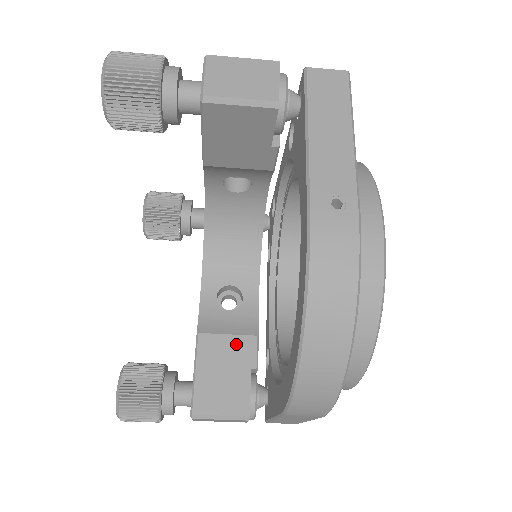
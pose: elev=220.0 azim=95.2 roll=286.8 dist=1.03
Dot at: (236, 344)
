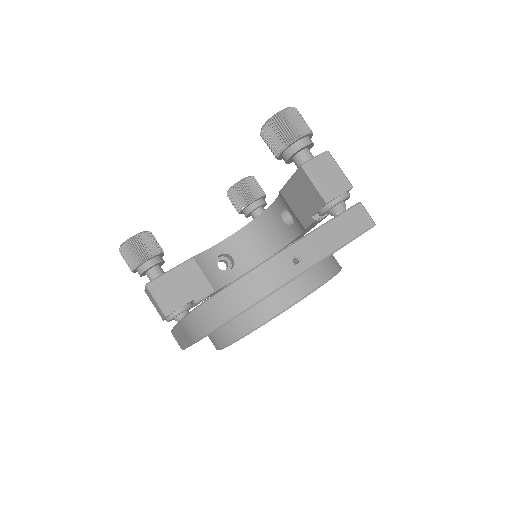
Dot at: (202, 282)
